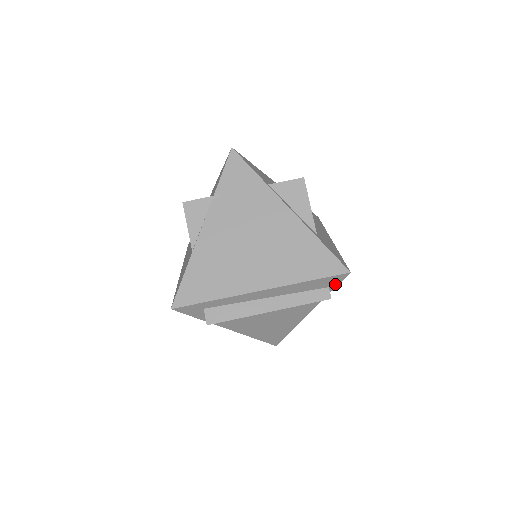
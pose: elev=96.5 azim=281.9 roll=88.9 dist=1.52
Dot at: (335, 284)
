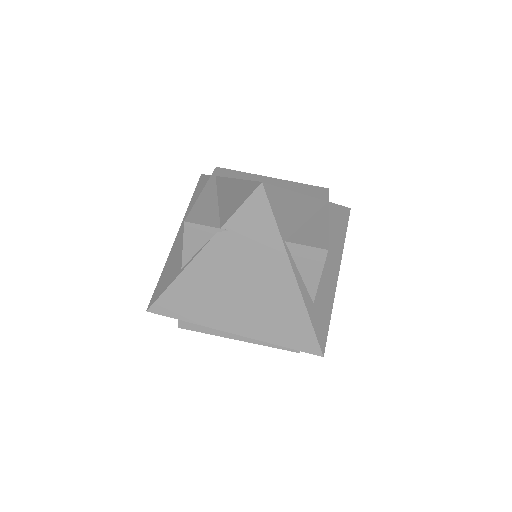
Dot at: occluded
